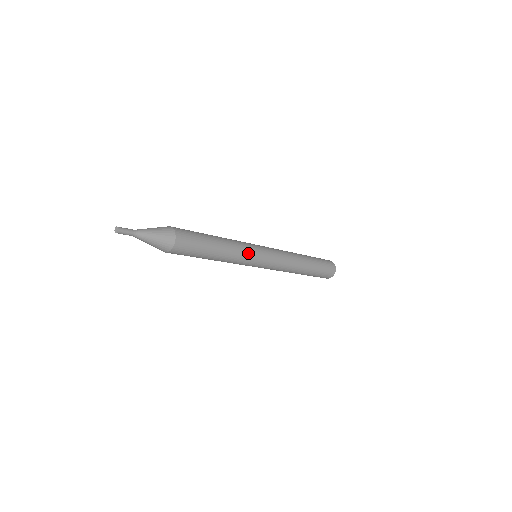
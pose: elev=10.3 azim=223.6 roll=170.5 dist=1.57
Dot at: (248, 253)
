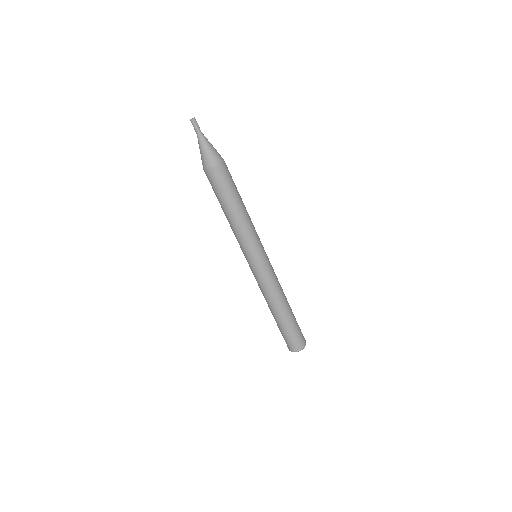
Dot at: (256, 237)
